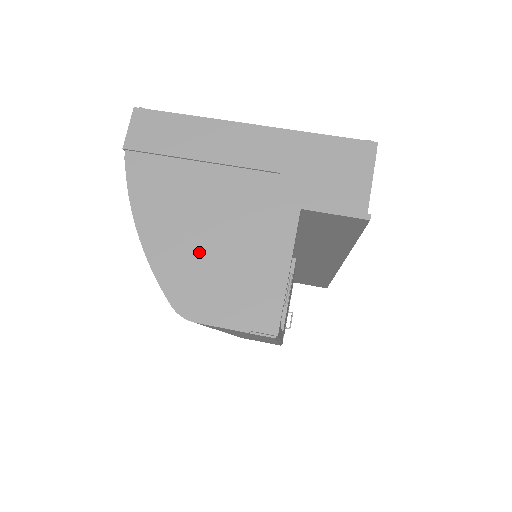
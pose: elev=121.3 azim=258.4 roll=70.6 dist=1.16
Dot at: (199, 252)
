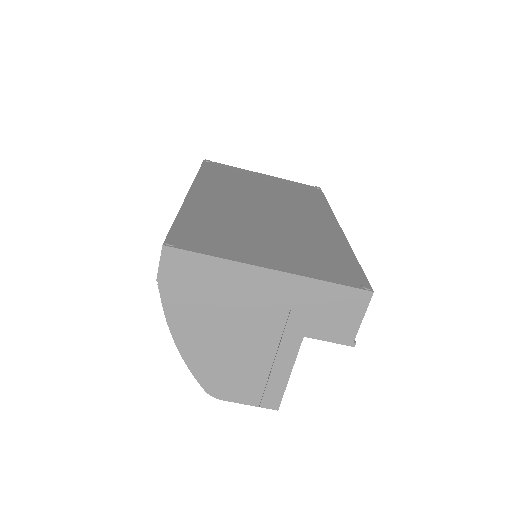
Dot at: (224, 359)
